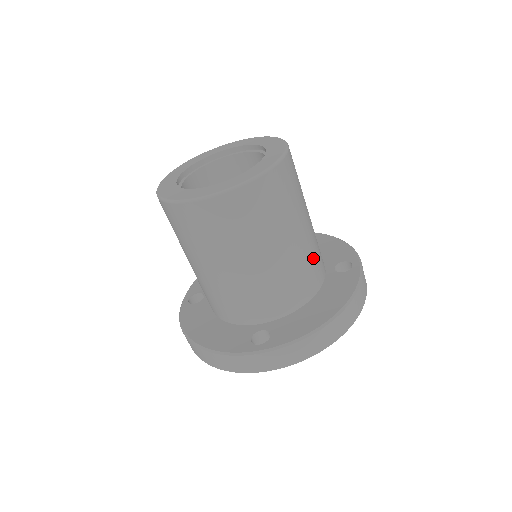
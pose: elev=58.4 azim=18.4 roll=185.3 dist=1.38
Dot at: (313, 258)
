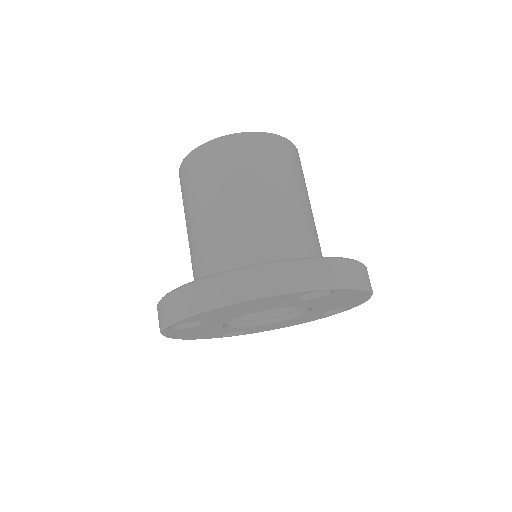
Dot at: (263, 236)
